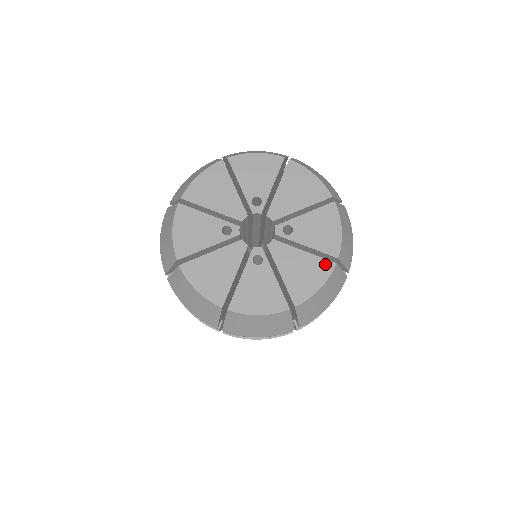
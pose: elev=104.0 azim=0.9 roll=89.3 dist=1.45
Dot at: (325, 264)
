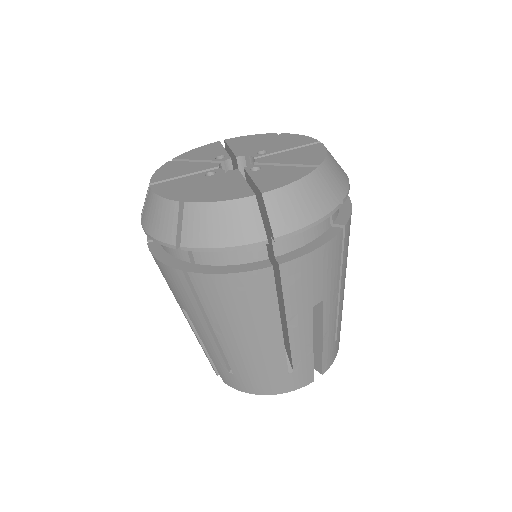
Dot at: (313, 146)
